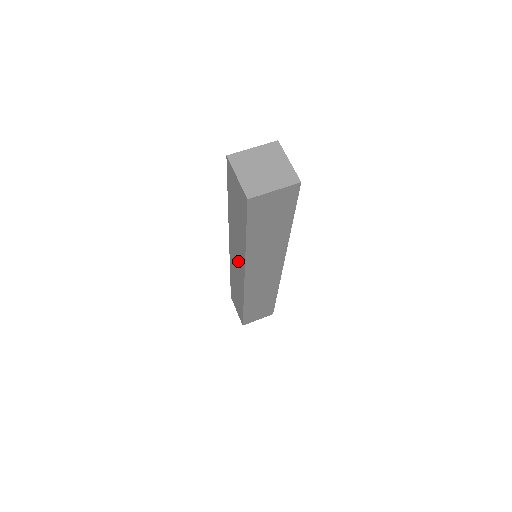
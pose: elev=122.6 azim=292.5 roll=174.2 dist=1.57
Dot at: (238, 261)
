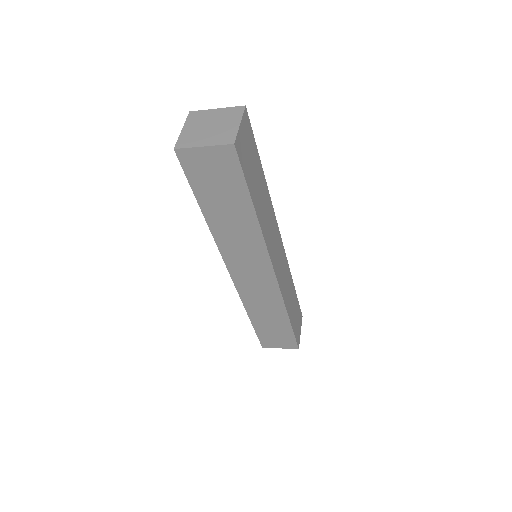
Dot at: occluded
